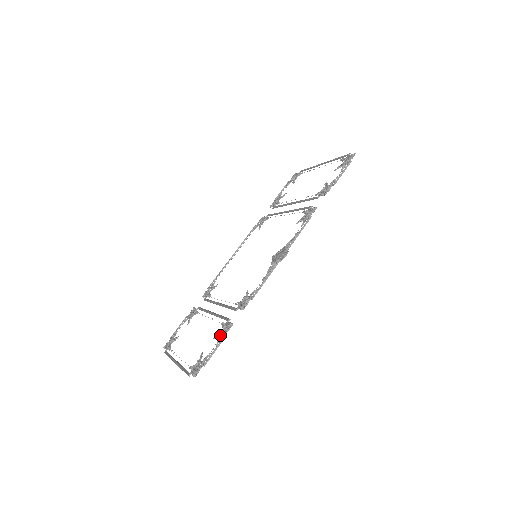
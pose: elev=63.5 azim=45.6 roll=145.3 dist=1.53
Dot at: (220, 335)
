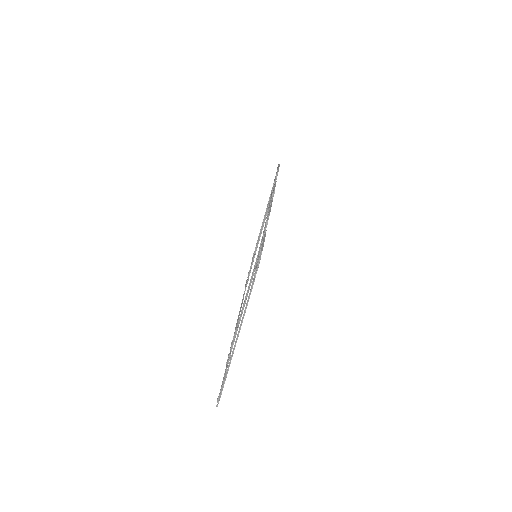
Dot at: (261, 245)
